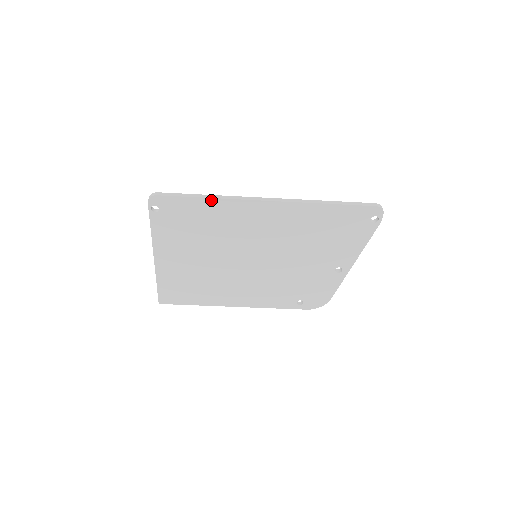
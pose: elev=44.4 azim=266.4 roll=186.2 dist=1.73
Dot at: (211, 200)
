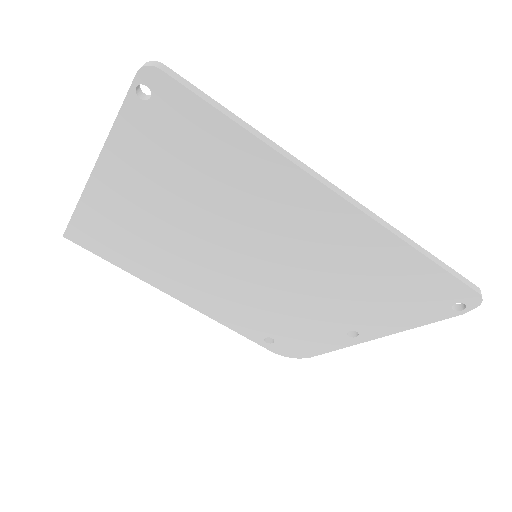
Dot at: (251, 138)
